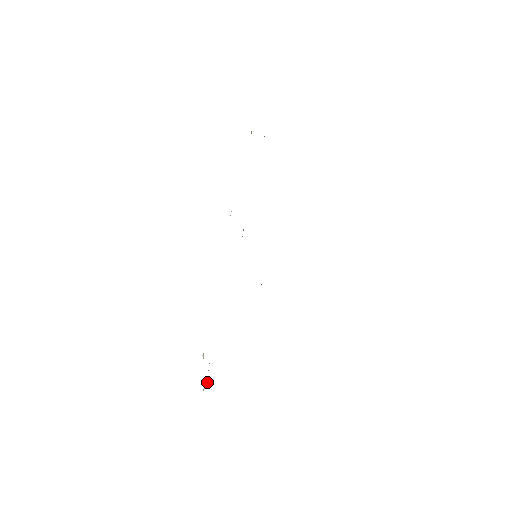
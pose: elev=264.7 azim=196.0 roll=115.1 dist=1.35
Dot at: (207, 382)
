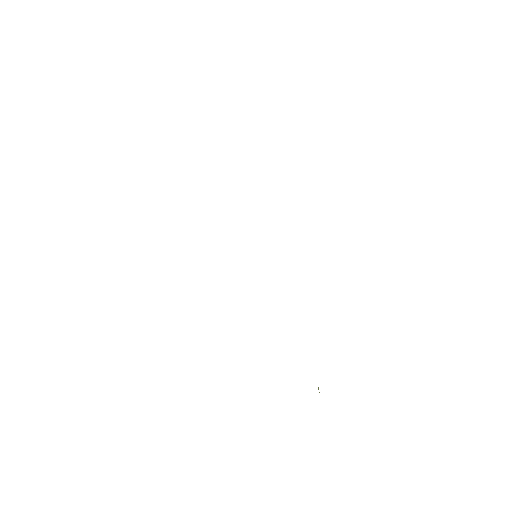
Dot at: occluded
